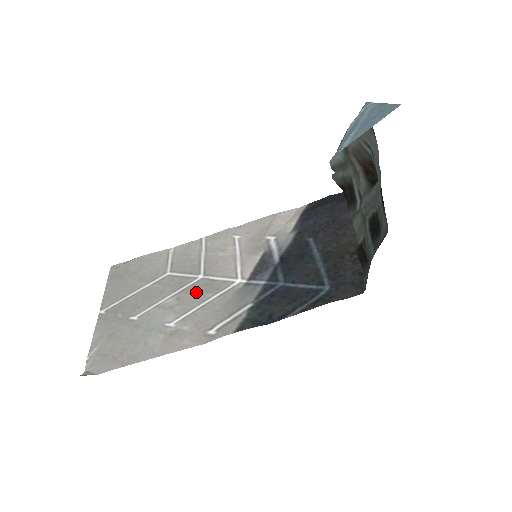
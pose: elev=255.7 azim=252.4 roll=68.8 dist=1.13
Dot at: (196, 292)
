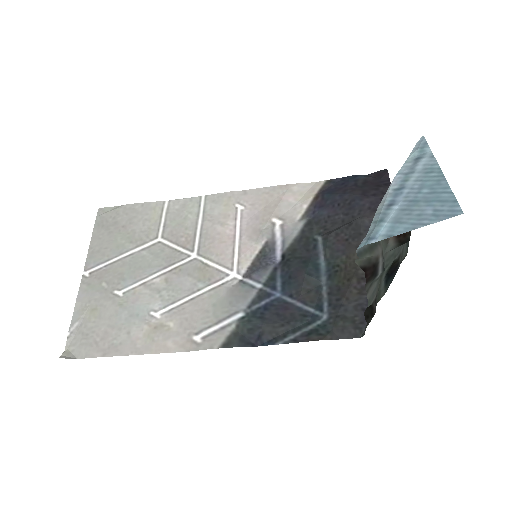
Dot at: (187, 277)
